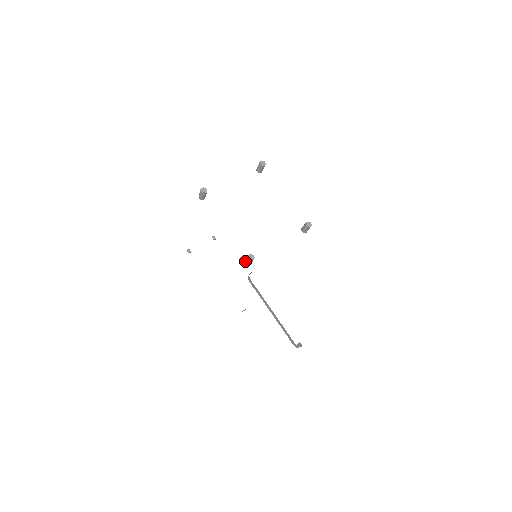
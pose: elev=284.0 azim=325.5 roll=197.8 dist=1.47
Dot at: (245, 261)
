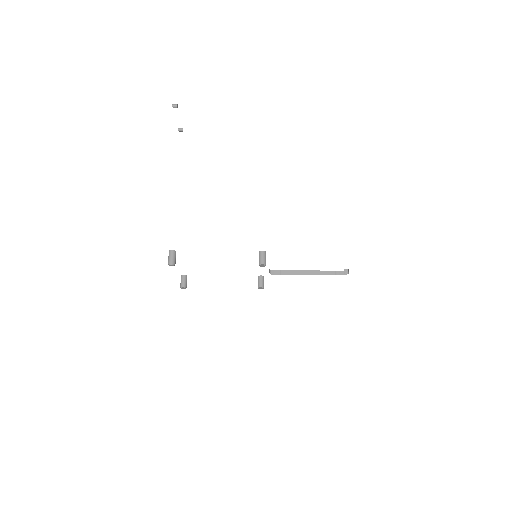
Dot at: occluded
